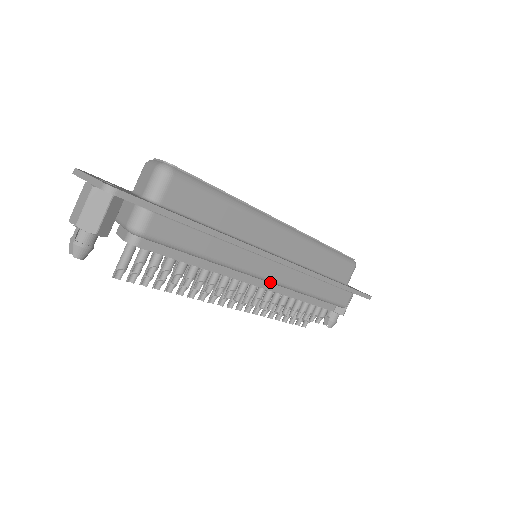
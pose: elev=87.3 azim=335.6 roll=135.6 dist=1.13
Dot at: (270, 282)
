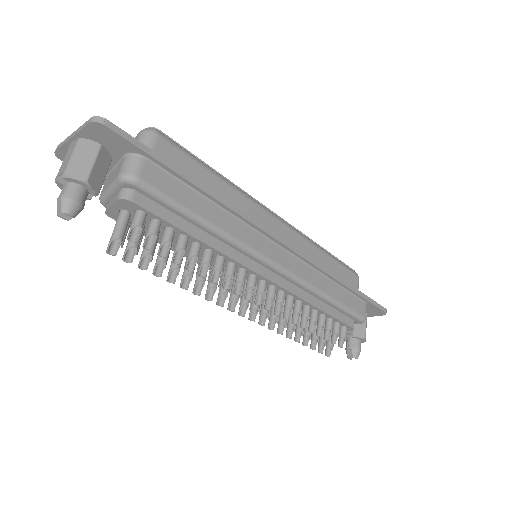
Dot at: (279, 271)
